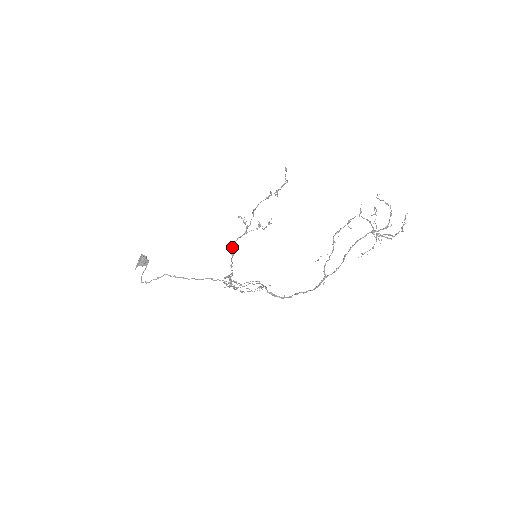
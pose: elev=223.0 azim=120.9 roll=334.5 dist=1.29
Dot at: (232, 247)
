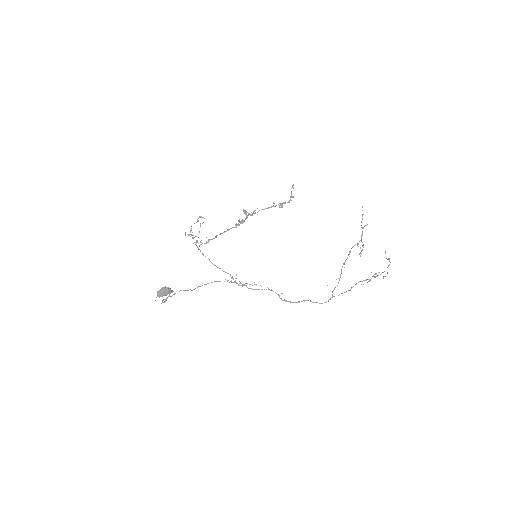
Dot at: (220, 234)
